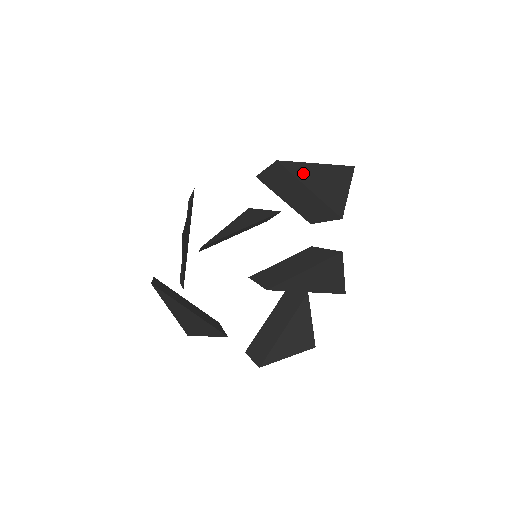
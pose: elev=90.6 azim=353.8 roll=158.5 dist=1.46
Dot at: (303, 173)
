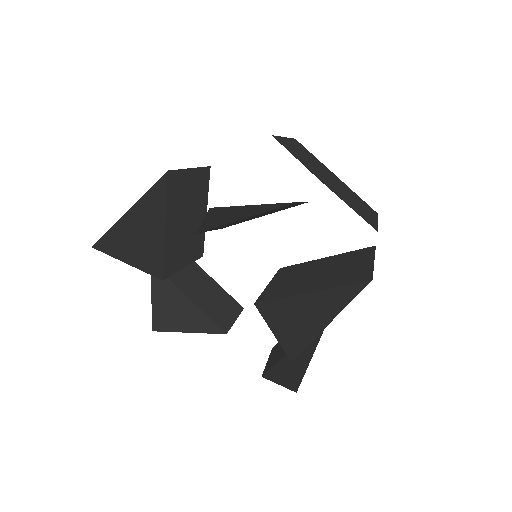
Dot at: occluded
